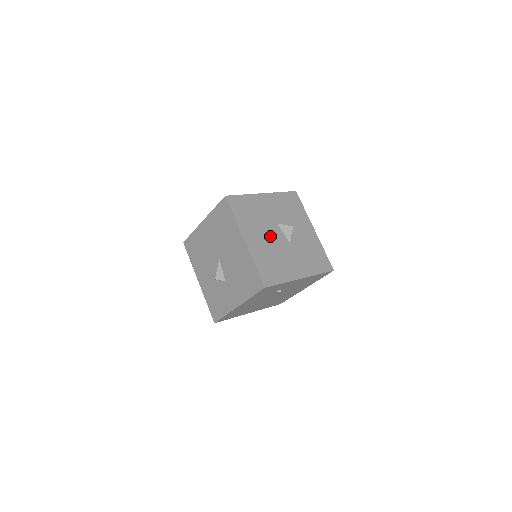
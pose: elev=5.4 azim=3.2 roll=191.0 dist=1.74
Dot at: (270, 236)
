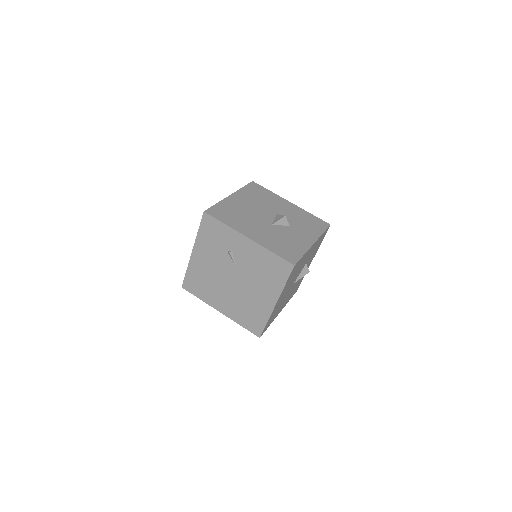
Dot at: (258, 210)
